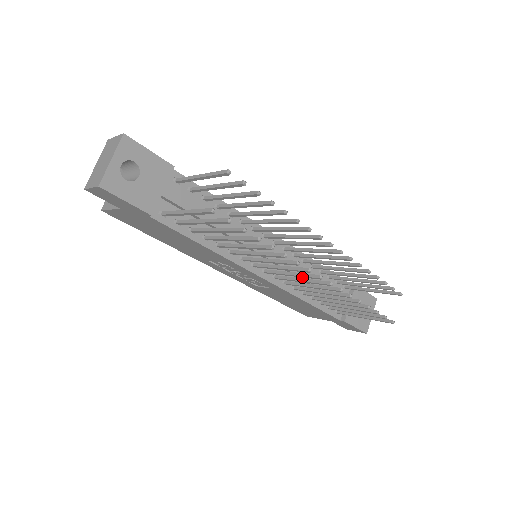
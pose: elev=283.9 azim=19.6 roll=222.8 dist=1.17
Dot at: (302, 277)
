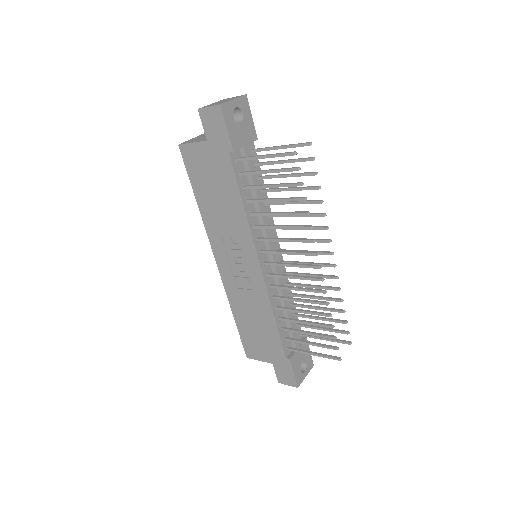
Dot at: (301, 267)
